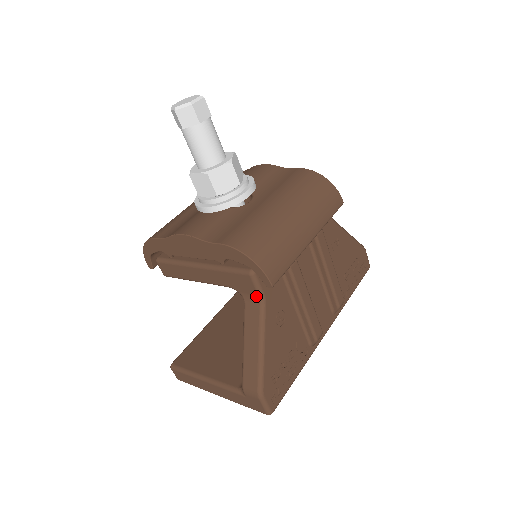
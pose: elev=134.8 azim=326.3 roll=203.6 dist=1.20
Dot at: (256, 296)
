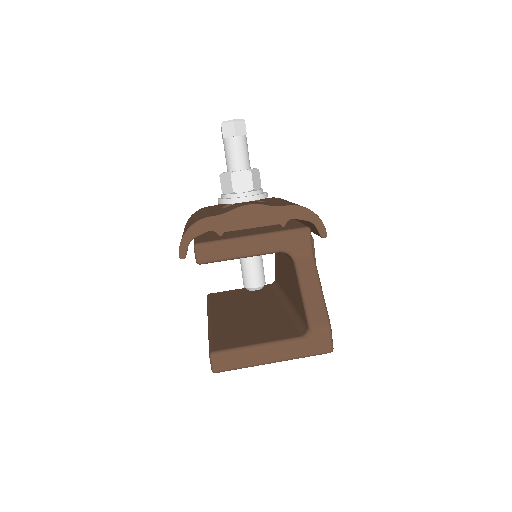
Dot at: (308, 251)
